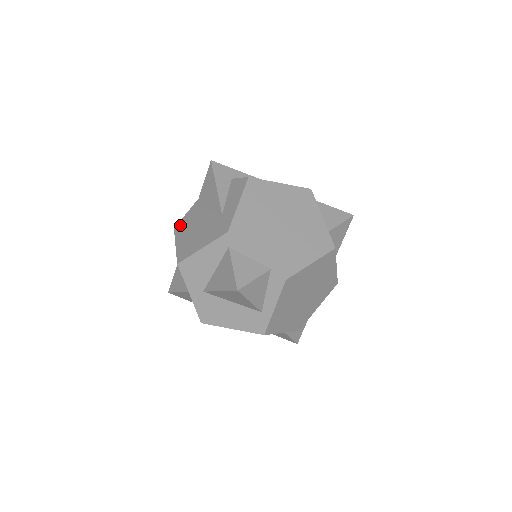
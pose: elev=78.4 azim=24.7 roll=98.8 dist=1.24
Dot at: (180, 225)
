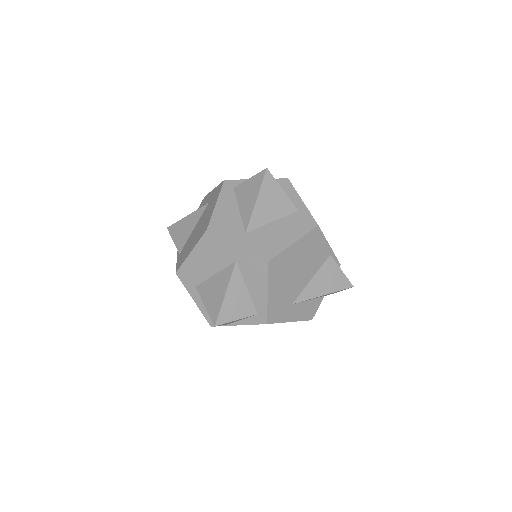
Dot at: (179, 263)
